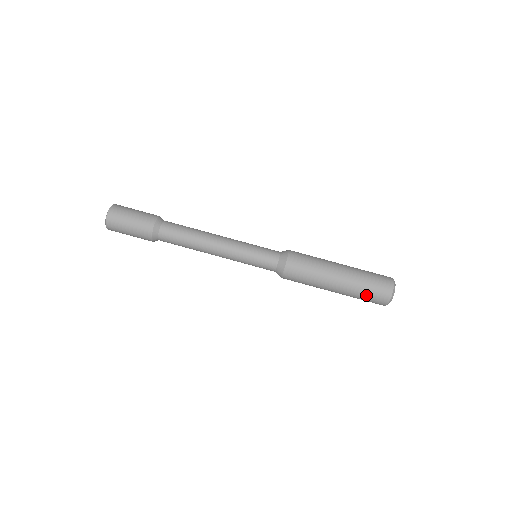
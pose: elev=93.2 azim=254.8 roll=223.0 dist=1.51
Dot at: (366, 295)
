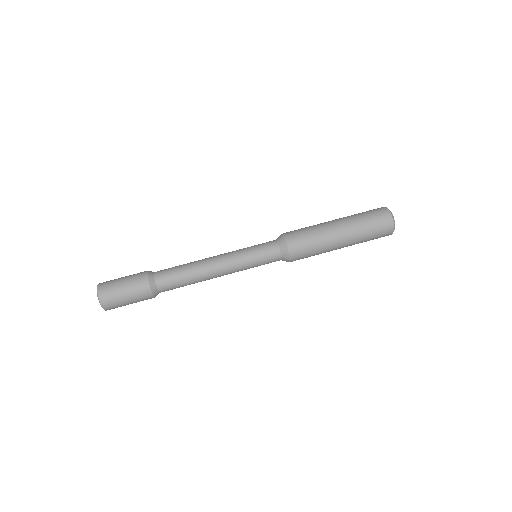
Dot at: (371, 228)
